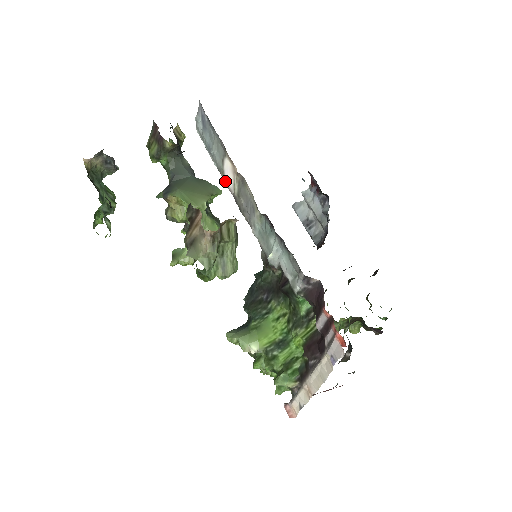
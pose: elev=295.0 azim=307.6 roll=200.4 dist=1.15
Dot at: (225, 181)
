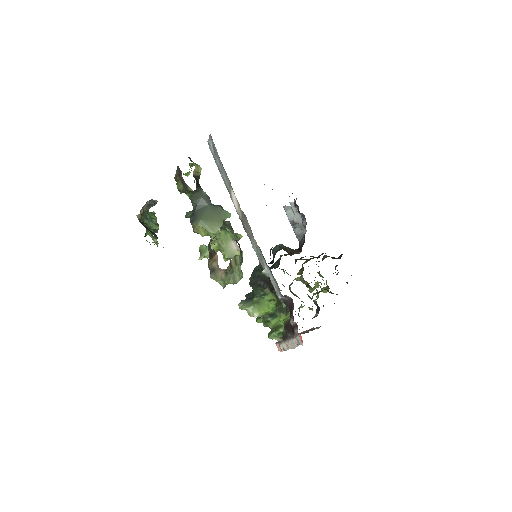
Dot at: (233, 202)
